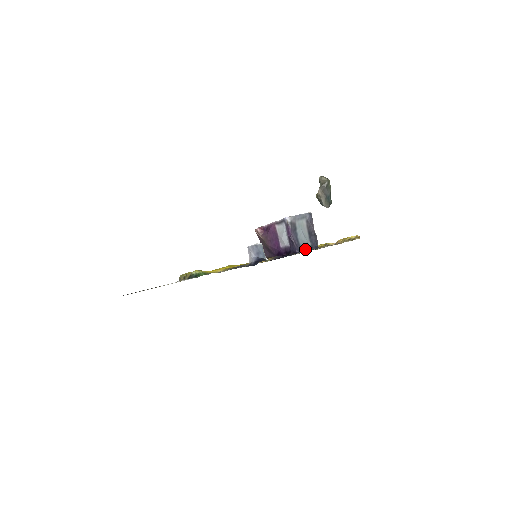
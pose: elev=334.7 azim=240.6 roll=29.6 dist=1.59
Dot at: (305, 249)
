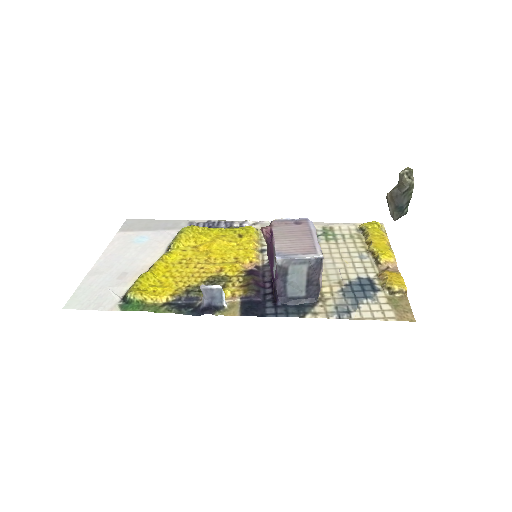
Dot at: (293, 299)
